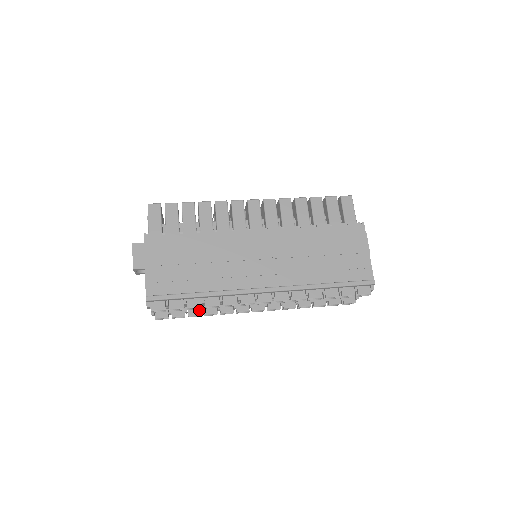
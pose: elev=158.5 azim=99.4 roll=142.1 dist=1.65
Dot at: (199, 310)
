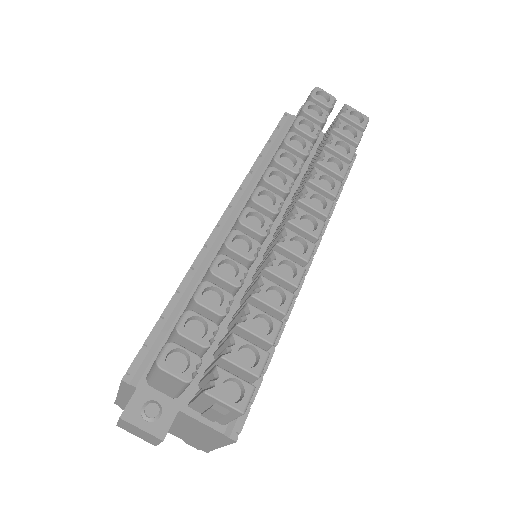
Dot at: occluded
